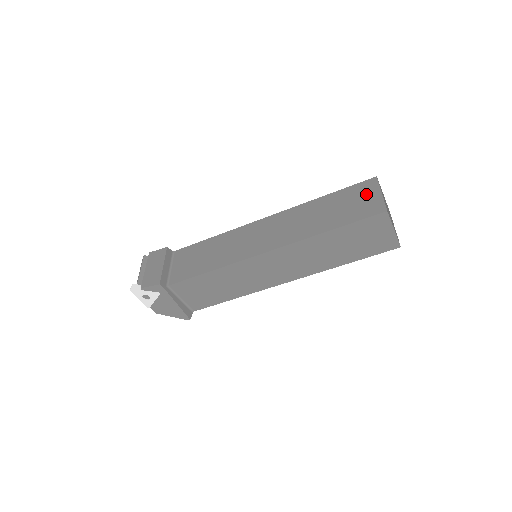
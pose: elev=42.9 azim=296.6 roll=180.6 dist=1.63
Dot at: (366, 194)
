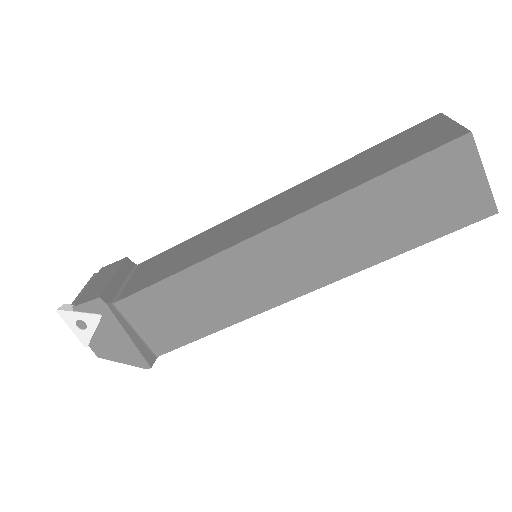
Dot at: (428, 130)
